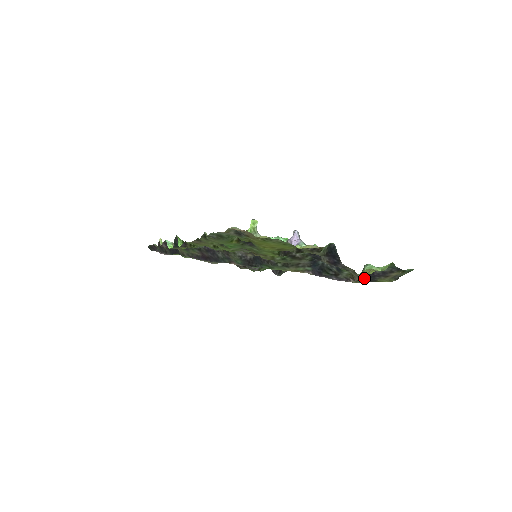
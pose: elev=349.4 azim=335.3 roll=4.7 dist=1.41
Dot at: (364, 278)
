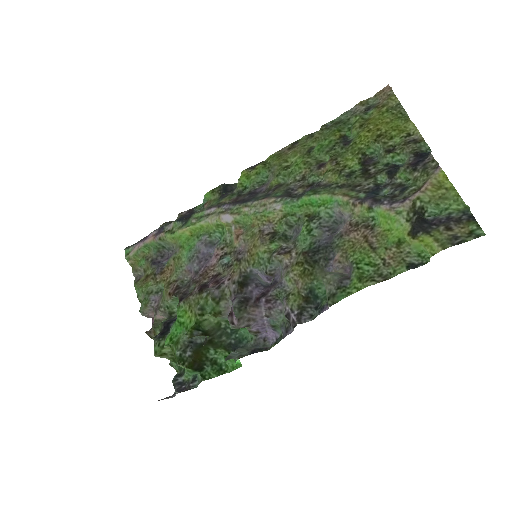
Dot at: (420, 217)
